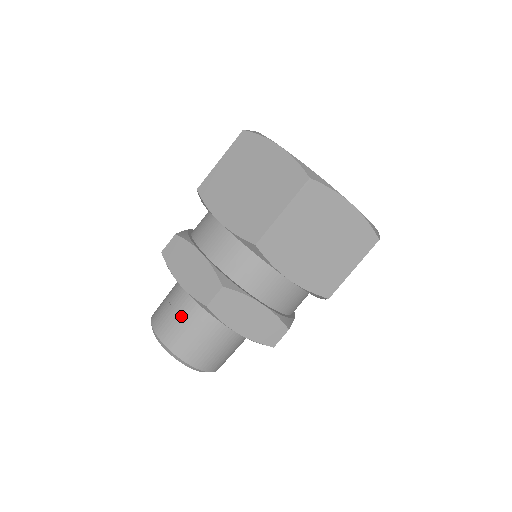
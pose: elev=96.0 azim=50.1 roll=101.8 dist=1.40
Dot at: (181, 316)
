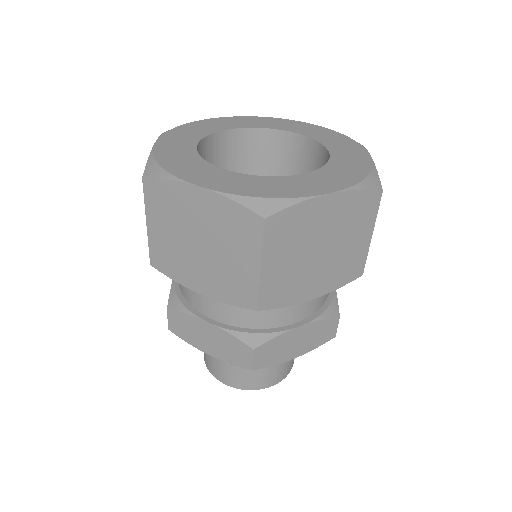
Dot at: occluded
